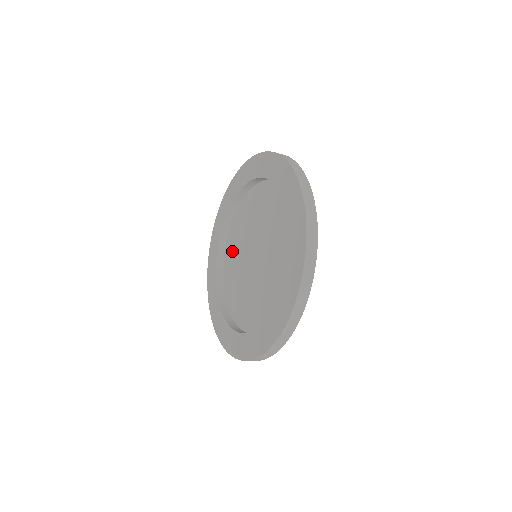
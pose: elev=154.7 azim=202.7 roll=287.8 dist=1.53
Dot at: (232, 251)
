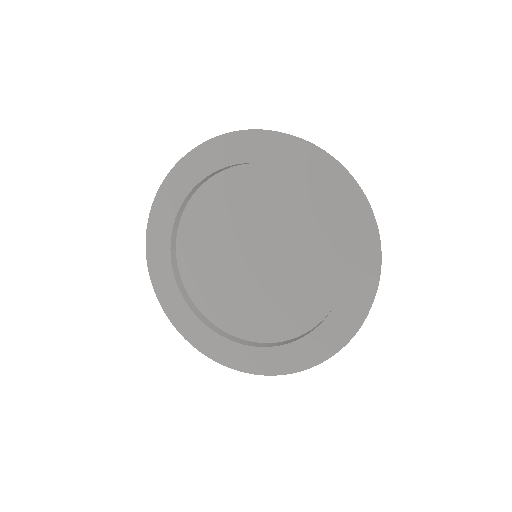
Dot at: (198, 268)
